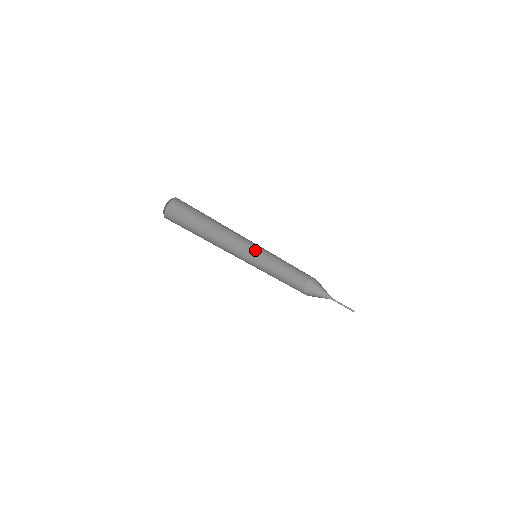
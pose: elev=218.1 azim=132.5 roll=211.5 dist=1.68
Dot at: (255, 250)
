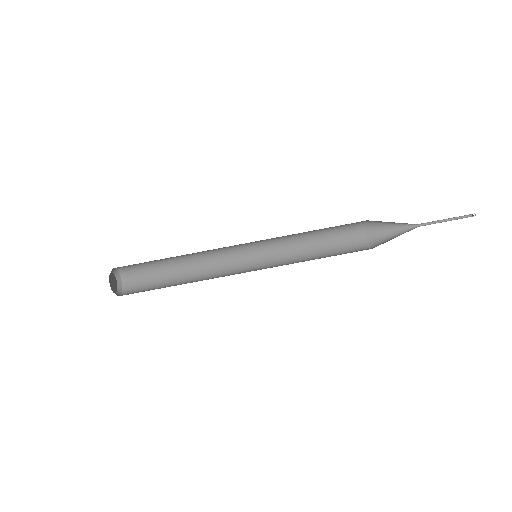
Dot at: (257, 251)
